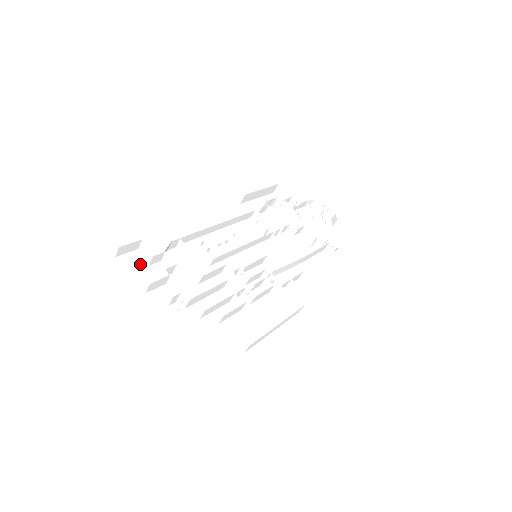
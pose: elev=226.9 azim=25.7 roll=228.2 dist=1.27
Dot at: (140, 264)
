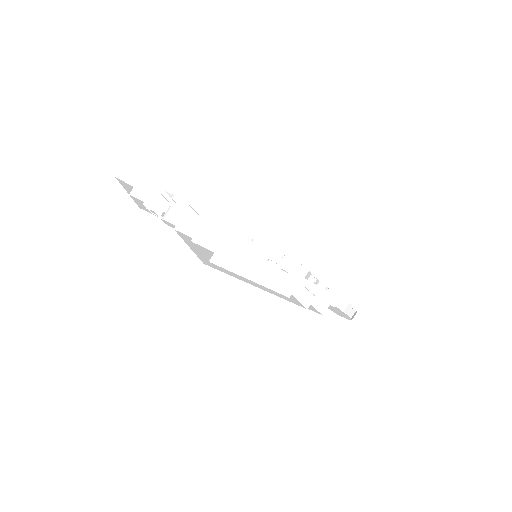
Dot at: occluded
